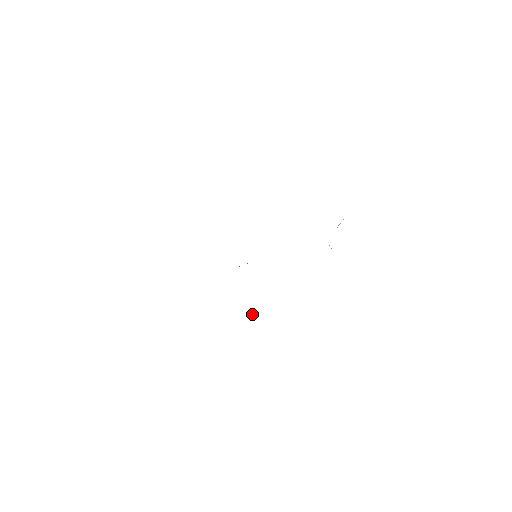
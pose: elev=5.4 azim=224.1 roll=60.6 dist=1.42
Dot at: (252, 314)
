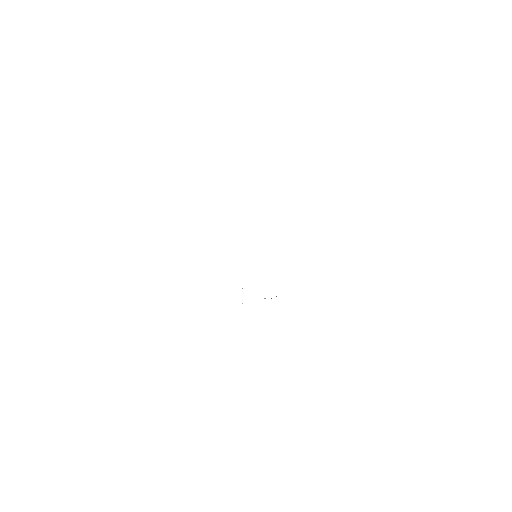
Dot at: occluded
